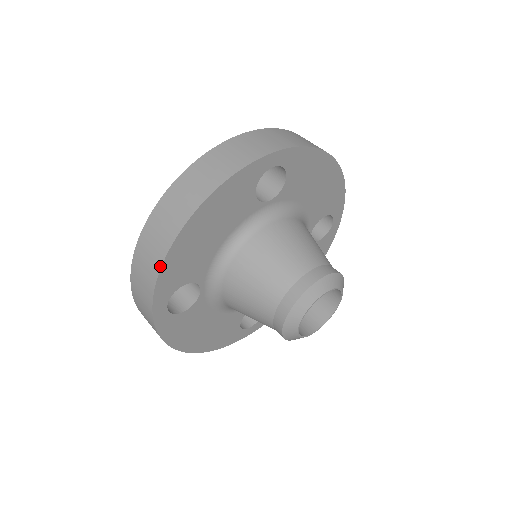
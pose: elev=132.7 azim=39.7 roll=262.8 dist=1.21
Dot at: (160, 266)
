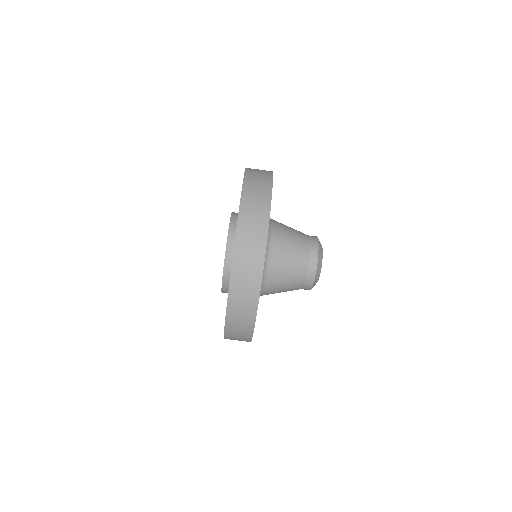
Dot at: occluded
